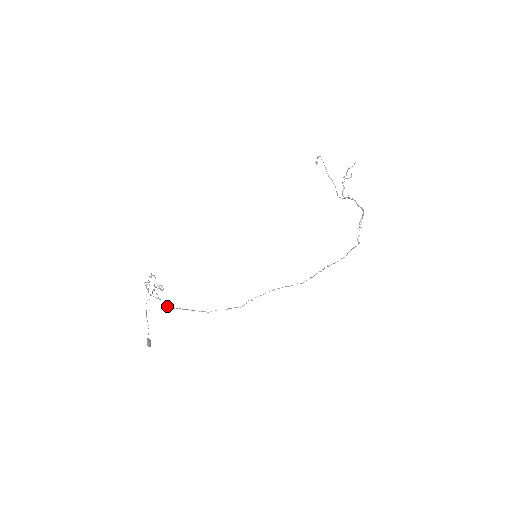
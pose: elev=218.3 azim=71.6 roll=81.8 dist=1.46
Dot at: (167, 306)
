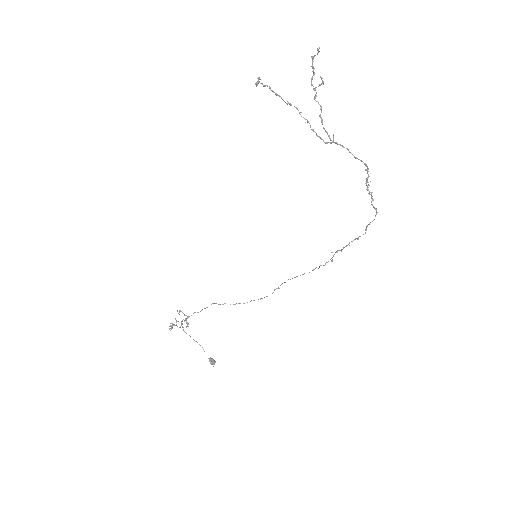
Dot at: (201, 310)
